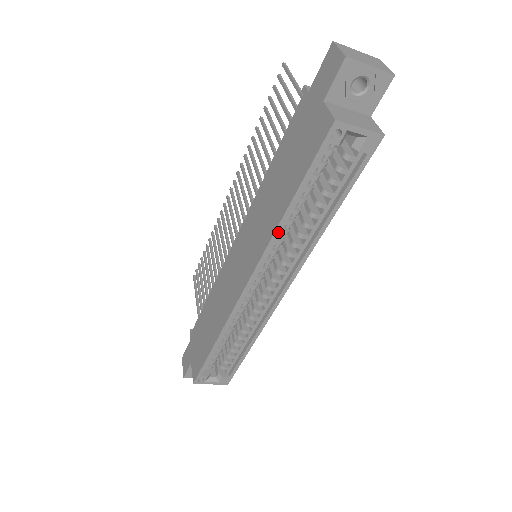
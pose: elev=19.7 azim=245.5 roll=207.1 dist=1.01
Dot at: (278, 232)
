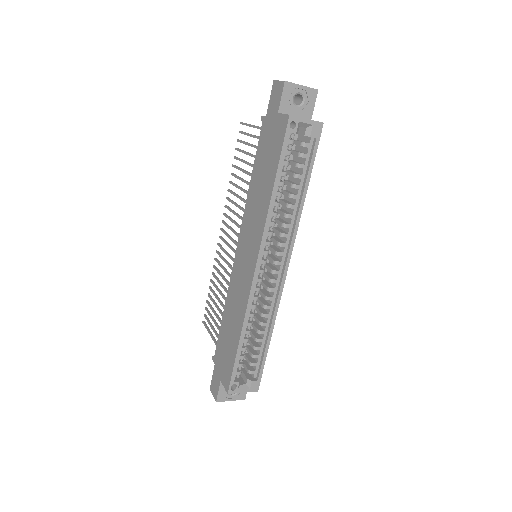
Dot at: (270, 212)
